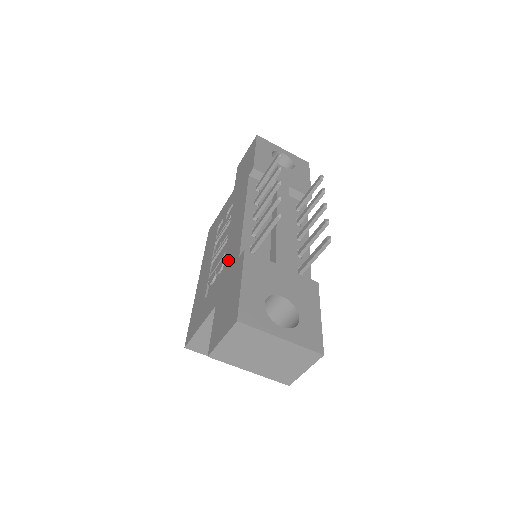
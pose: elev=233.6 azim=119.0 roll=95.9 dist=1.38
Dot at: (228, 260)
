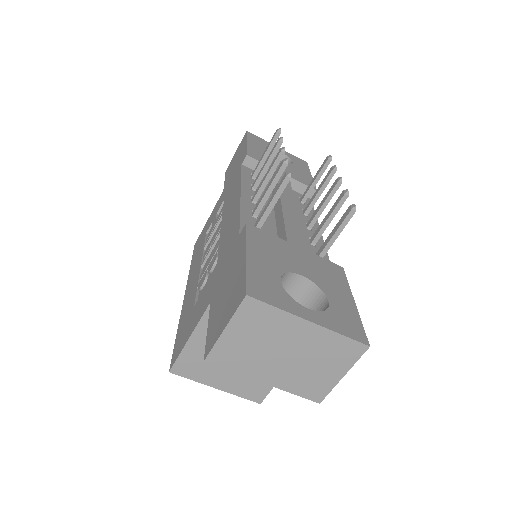
Dot at: (223, 248)
